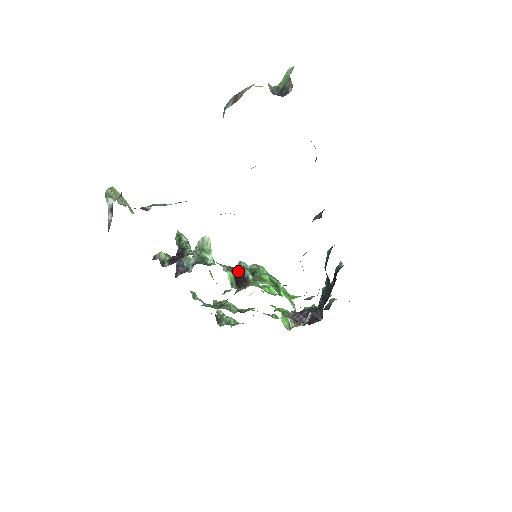
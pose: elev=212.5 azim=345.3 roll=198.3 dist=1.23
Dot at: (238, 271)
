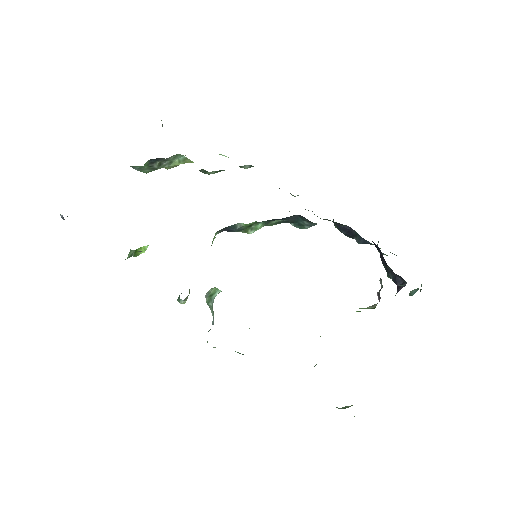
Dot at: occluded
